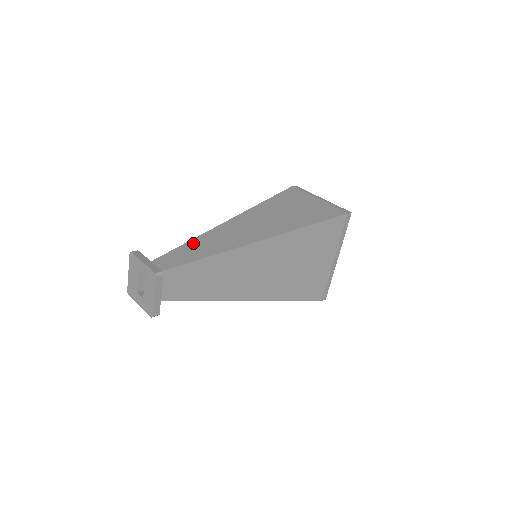
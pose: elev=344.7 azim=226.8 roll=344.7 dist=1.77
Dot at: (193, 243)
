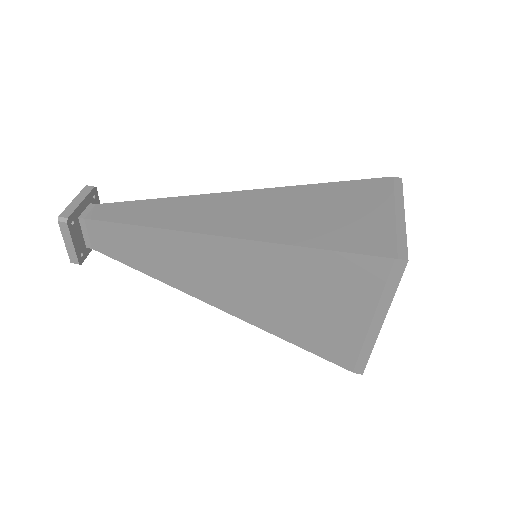
Dot at: (156, 202)
